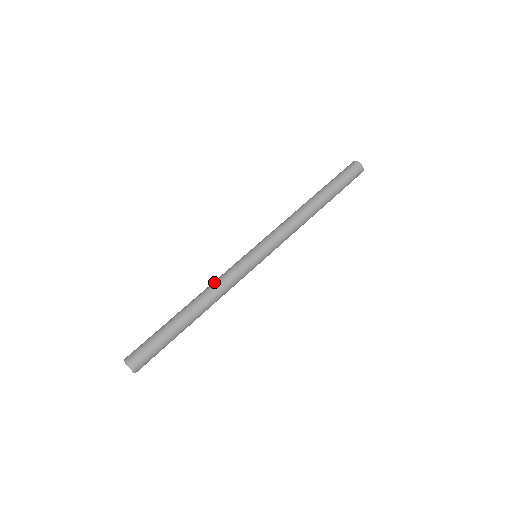
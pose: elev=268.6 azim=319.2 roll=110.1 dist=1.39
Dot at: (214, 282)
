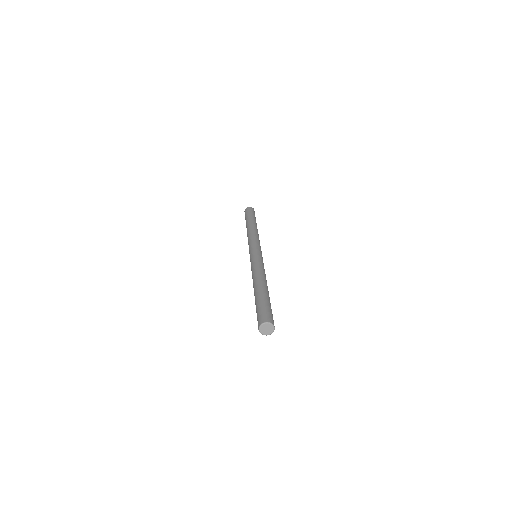
Dot at: (252, 273)
